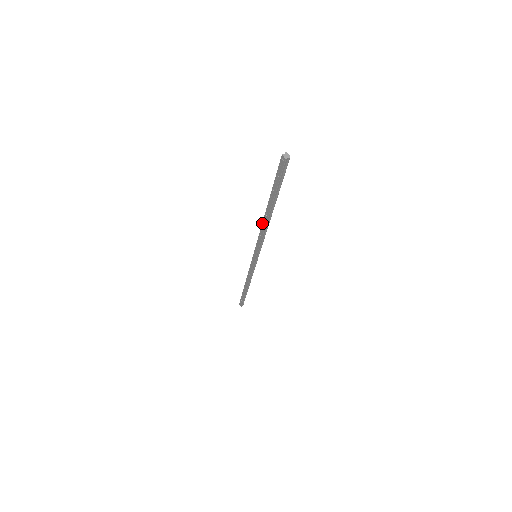
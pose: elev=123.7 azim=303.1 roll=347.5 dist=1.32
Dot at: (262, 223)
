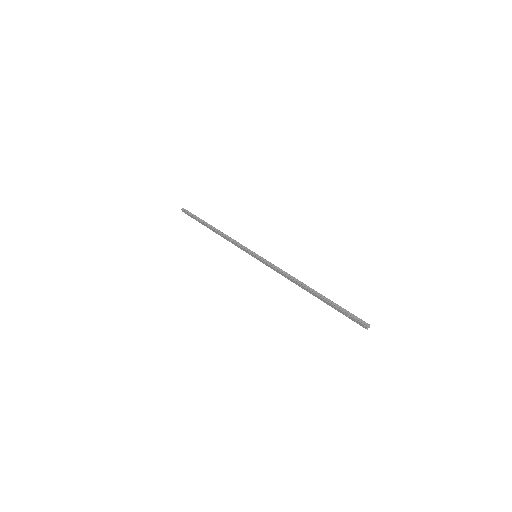
Dot at: (295, 281)
